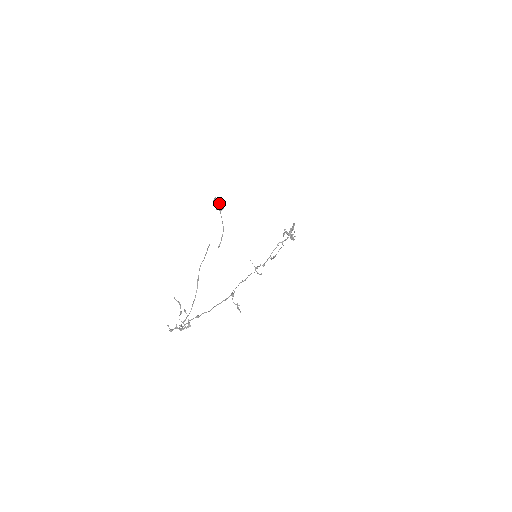
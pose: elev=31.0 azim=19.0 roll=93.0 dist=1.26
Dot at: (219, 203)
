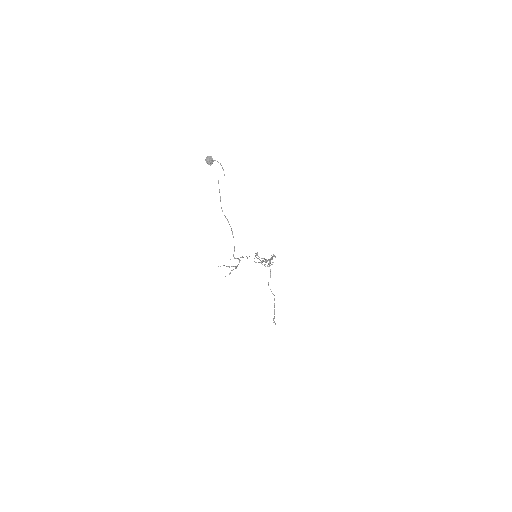
Dot at: (210, 156)
